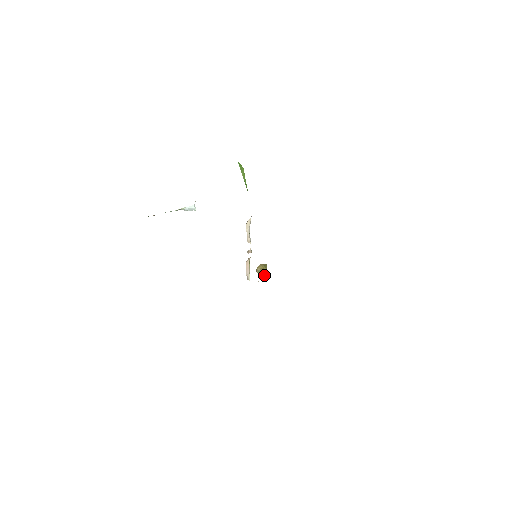
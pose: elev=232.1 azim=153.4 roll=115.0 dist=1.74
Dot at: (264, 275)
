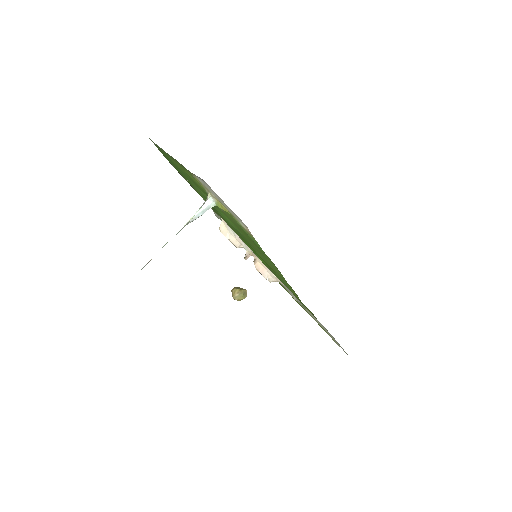
Dot at: (246, 296)
